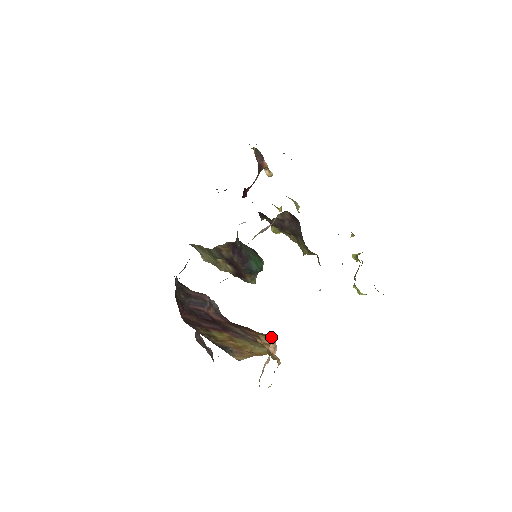
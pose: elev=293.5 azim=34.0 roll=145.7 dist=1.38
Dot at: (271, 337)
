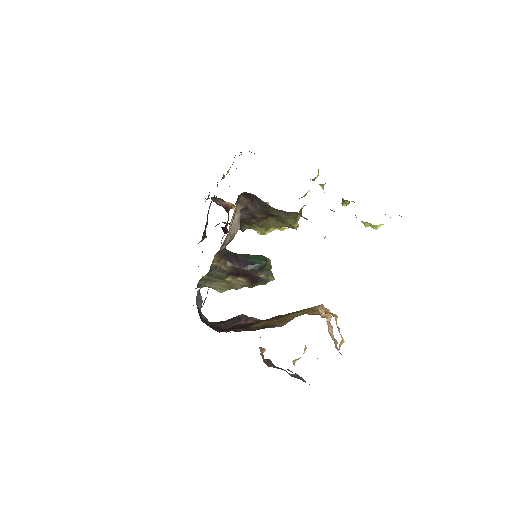
Dot at: (317, 306)
